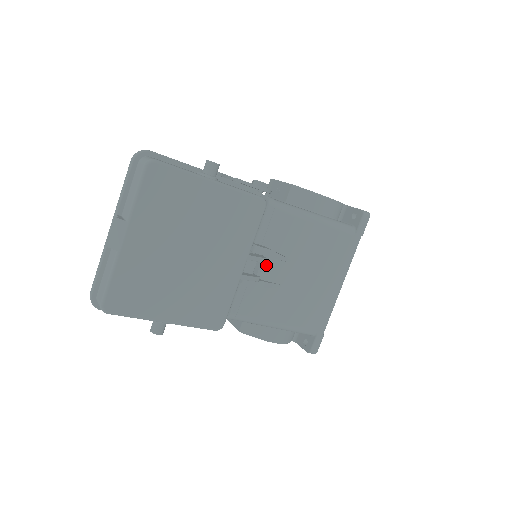
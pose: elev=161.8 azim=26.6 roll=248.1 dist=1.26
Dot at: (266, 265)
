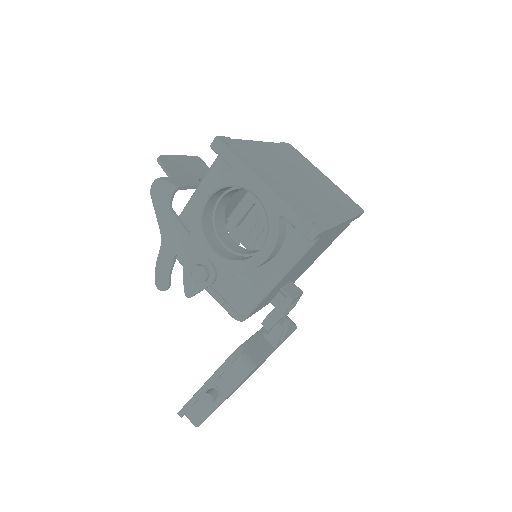
Dot at: occluded
